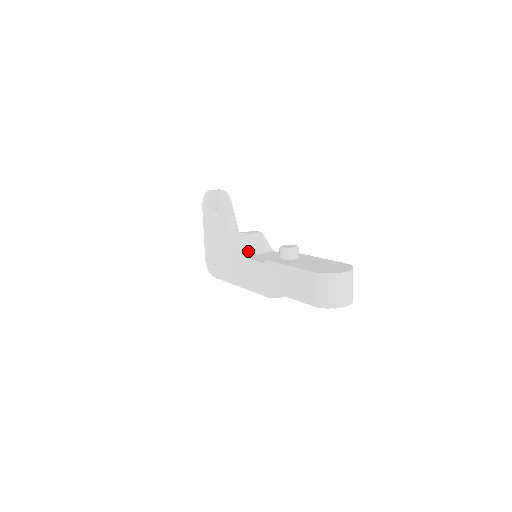
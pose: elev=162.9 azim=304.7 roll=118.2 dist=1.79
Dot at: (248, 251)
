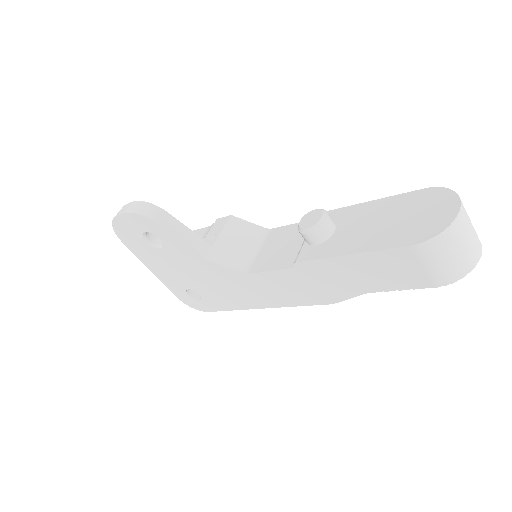
Dot at: (242, 259)
